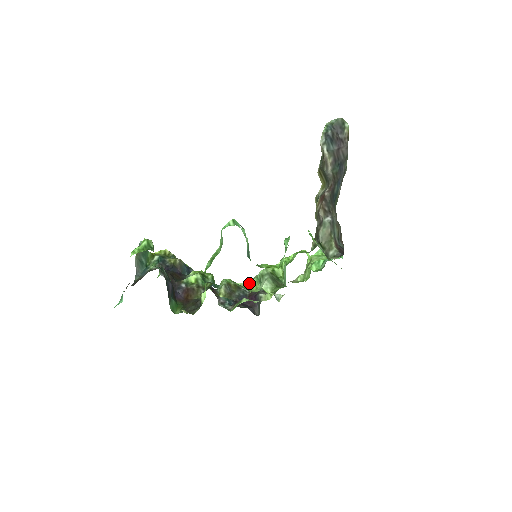
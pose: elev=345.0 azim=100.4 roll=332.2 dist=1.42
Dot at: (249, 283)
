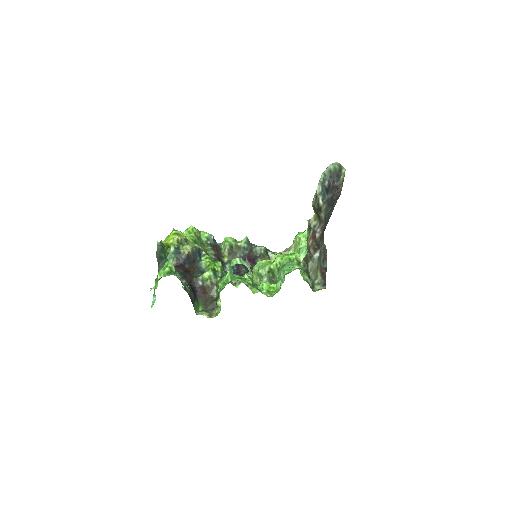
Dot at: (247, 242)
